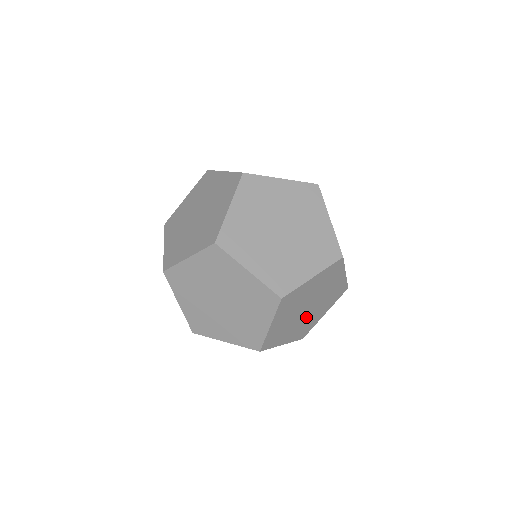
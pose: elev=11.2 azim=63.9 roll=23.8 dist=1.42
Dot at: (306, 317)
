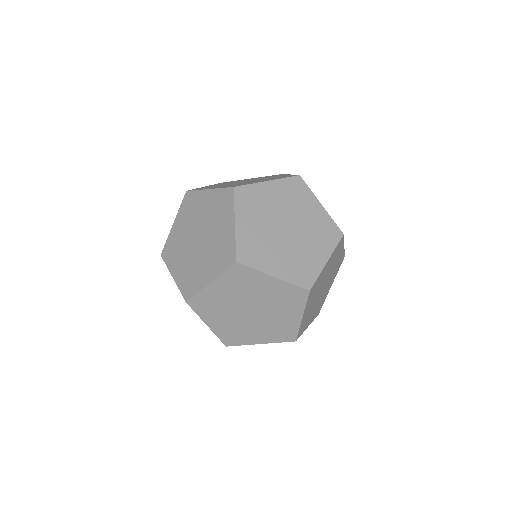
Dot at: (315, 302)
